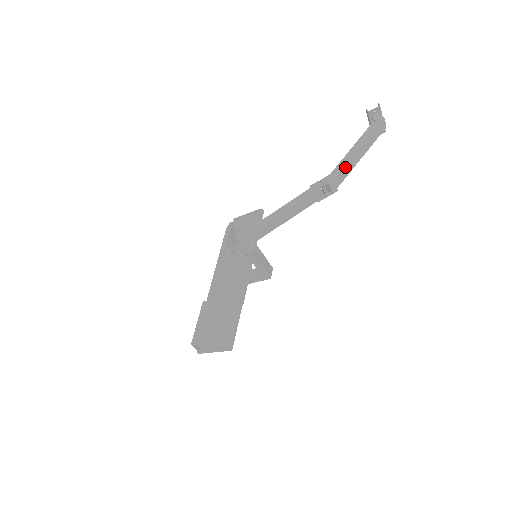
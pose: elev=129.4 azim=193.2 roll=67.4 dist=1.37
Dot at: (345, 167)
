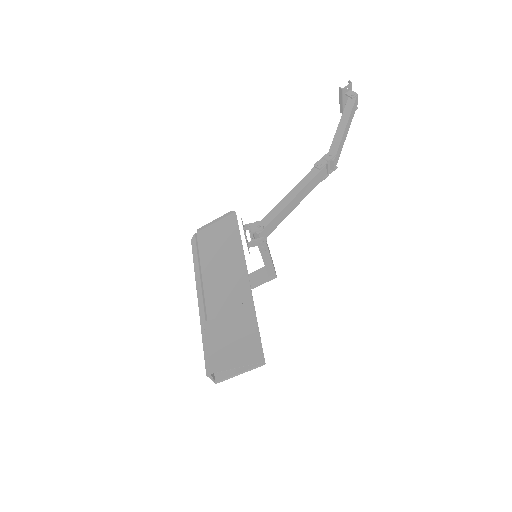
Dot at: (340, 142)
